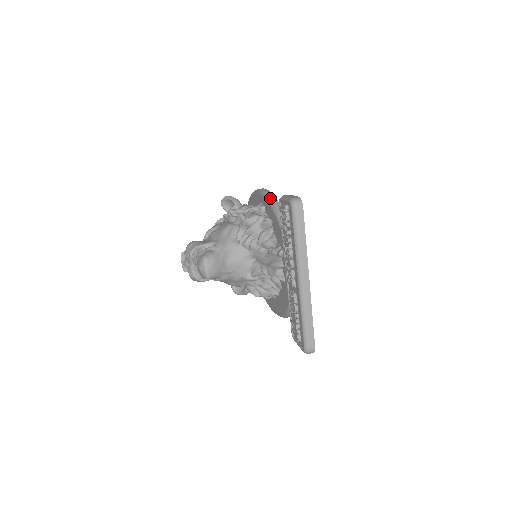
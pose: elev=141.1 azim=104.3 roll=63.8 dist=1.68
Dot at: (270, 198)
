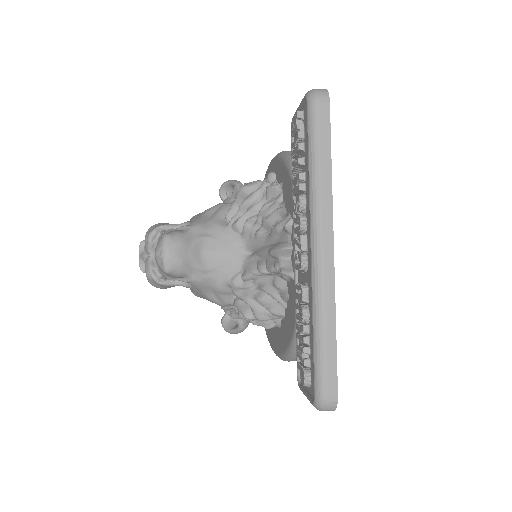
Dot at: (283, 151)
